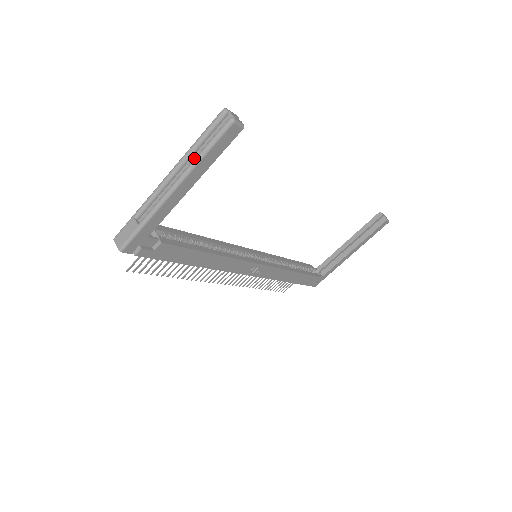
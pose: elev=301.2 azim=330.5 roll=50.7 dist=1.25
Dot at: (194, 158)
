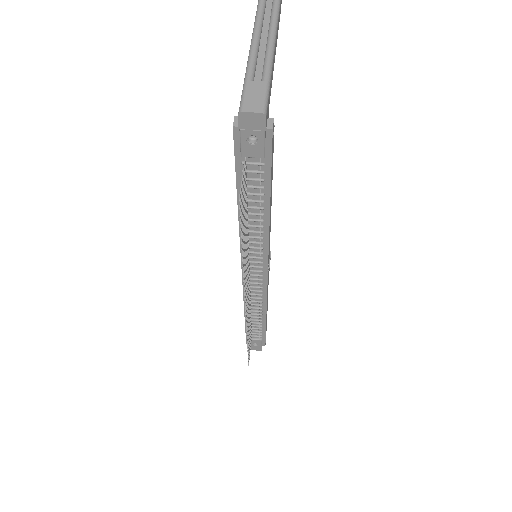
Dot at: (267, 21)
